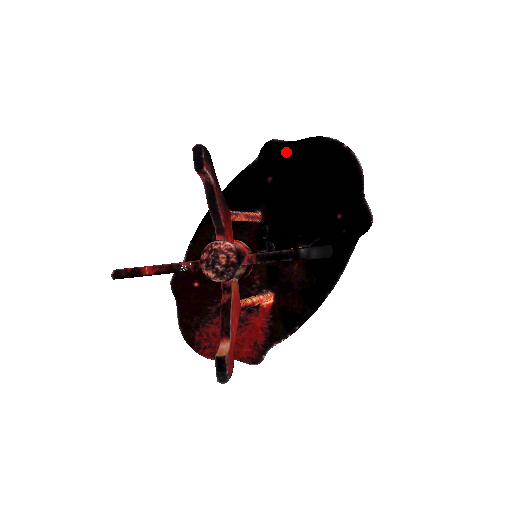
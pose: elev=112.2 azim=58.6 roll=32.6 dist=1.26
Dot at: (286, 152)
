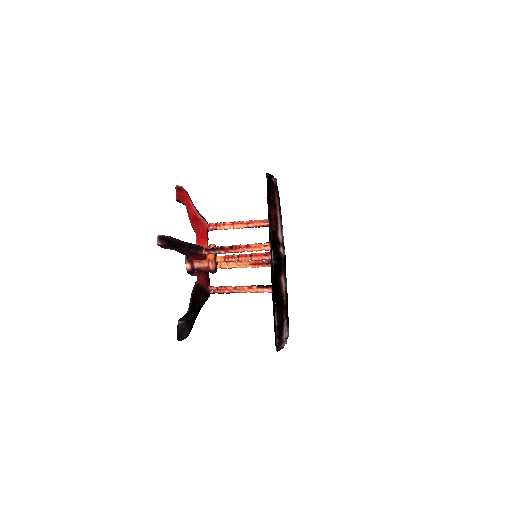
Dot at: (272, 269)
